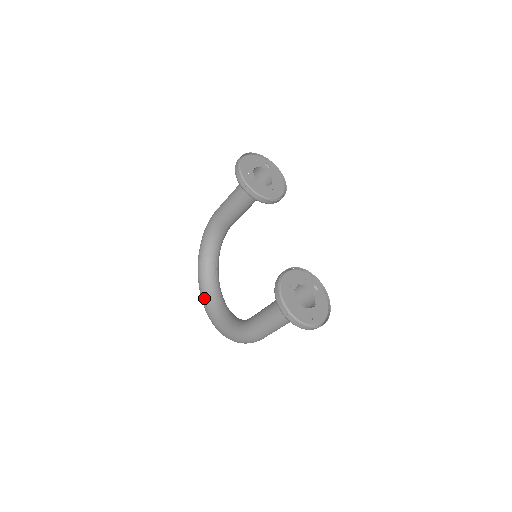
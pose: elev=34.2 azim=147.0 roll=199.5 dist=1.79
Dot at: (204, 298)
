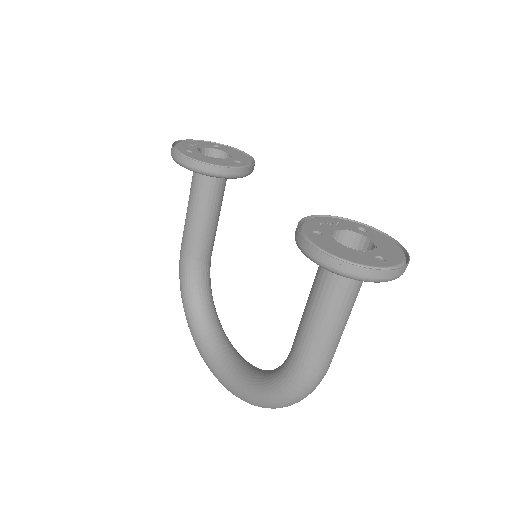
Dot at: (218, 373)
